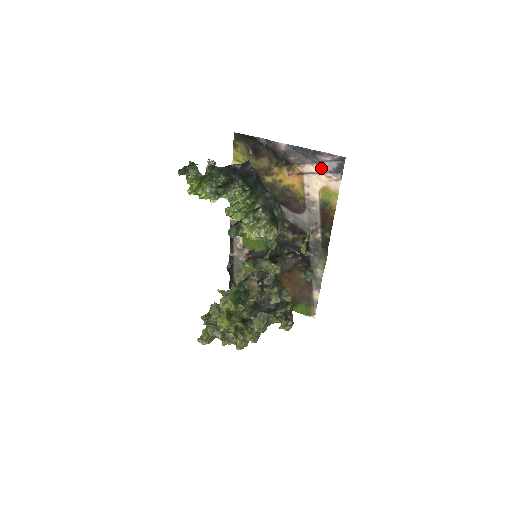
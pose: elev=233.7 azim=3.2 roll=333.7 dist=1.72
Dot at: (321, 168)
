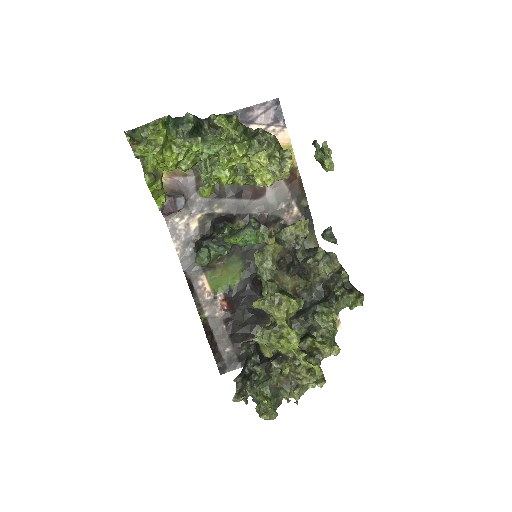
Dot at: (259, 126)
